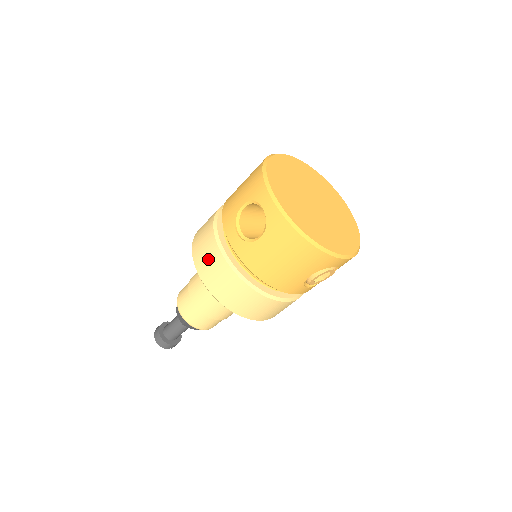
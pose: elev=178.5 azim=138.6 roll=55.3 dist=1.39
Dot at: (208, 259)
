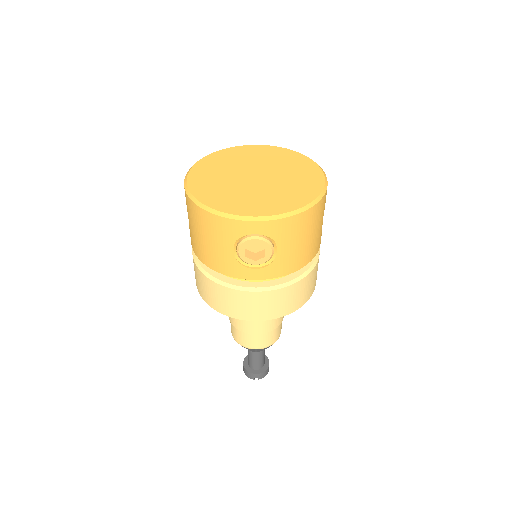
Dot at: occluded
